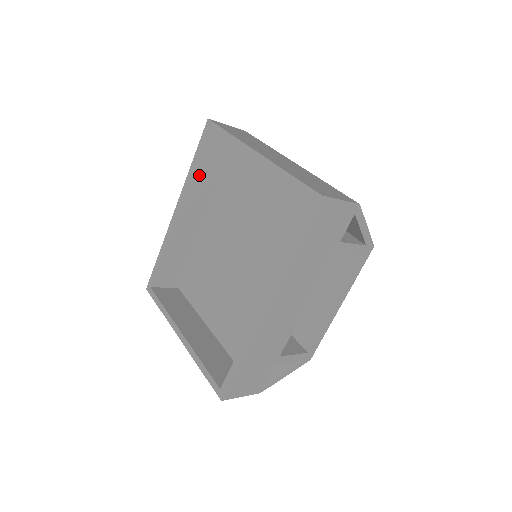
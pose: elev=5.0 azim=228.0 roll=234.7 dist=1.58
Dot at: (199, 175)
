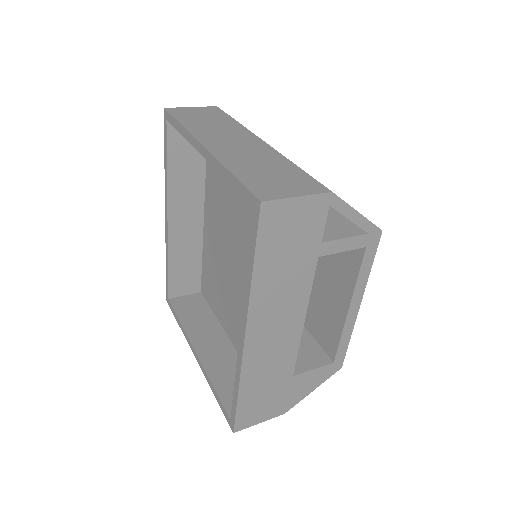
Dot at: (177, 174)
